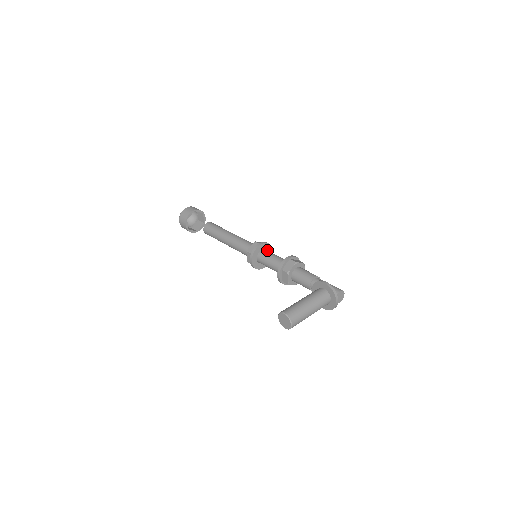
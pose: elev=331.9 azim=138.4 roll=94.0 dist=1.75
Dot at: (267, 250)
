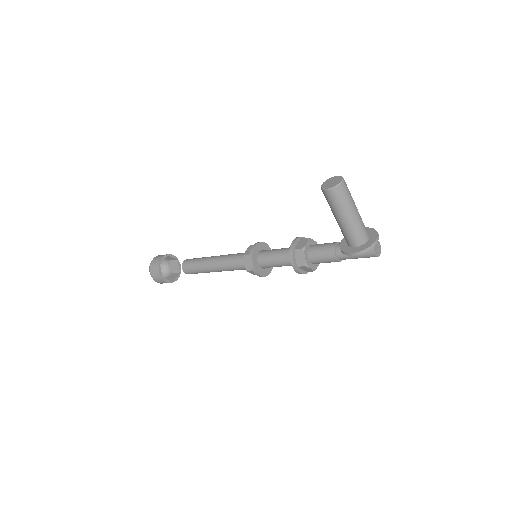
Dot at: occluded
